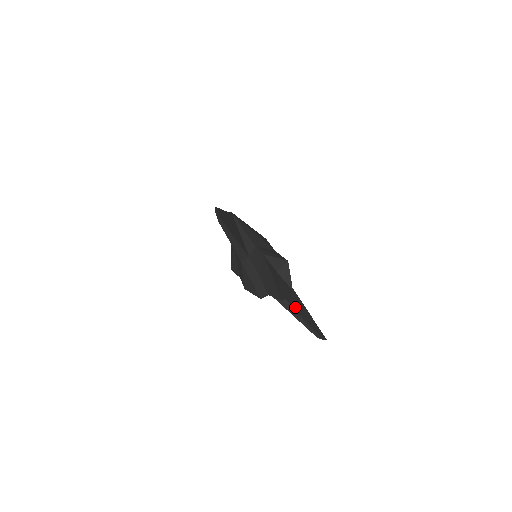
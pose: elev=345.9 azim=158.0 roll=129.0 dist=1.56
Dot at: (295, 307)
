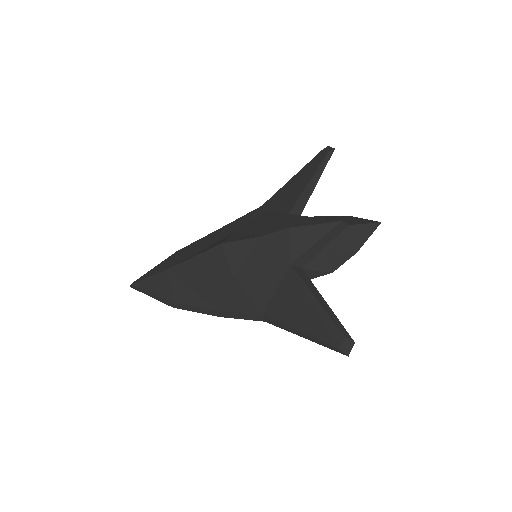
Dot at: occluded
